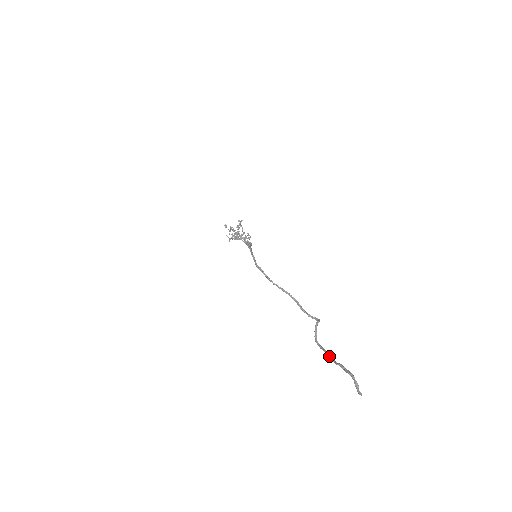
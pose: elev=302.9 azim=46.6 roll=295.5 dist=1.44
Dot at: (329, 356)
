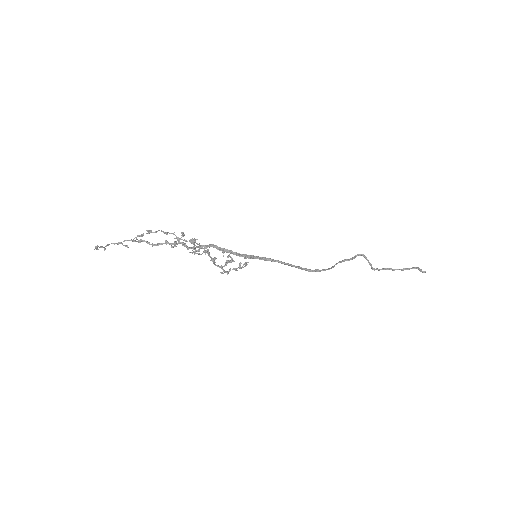
Dot at: (392, 270)
